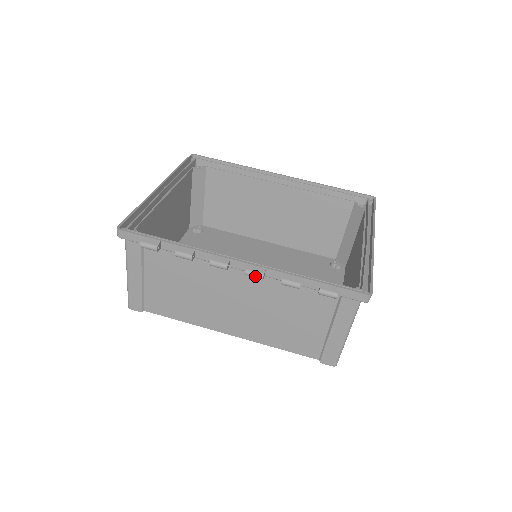
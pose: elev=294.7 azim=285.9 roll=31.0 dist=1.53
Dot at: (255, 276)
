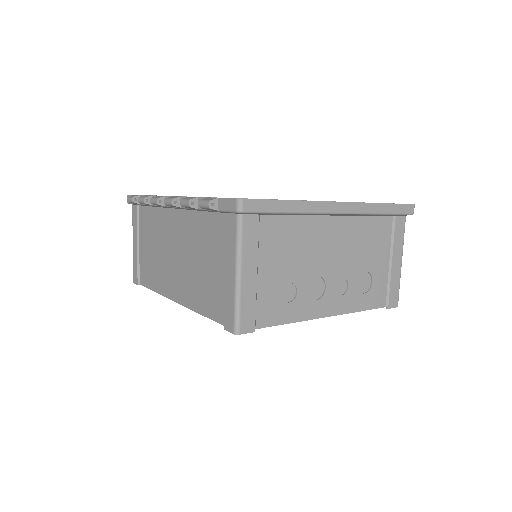
Dot at: (168, 202)
